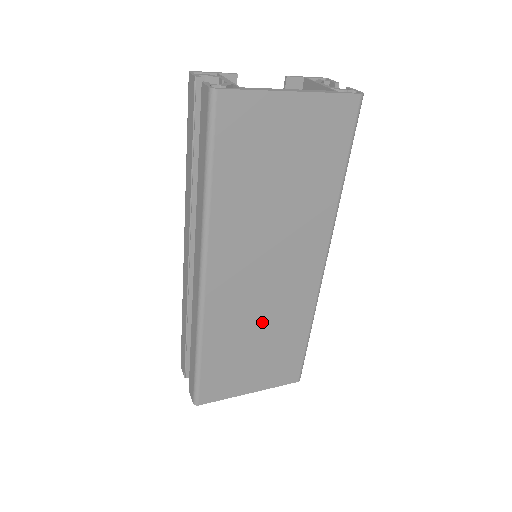
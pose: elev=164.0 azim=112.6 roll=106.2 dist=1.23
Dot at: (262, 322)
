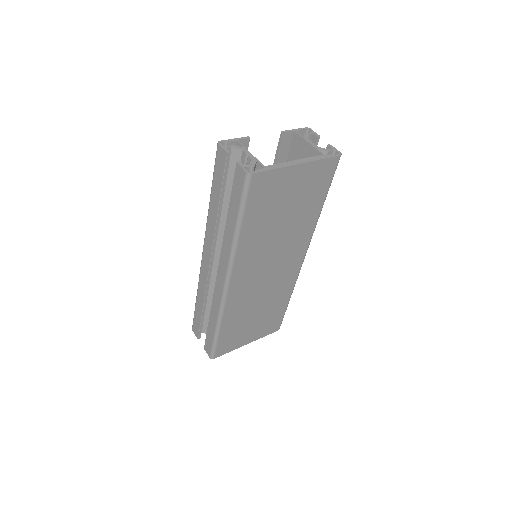
Dot at: (261, 300)
